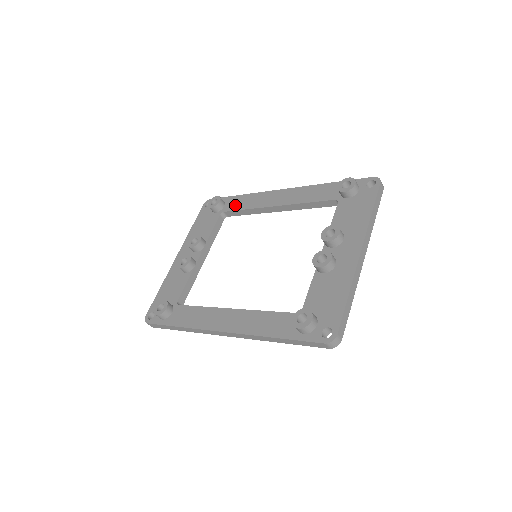
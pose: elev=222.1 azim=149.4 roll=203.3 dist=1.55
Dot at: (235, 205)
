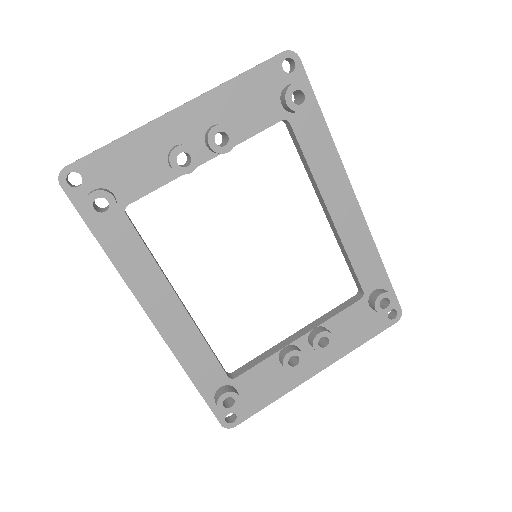
Dot at: (308, 136)
